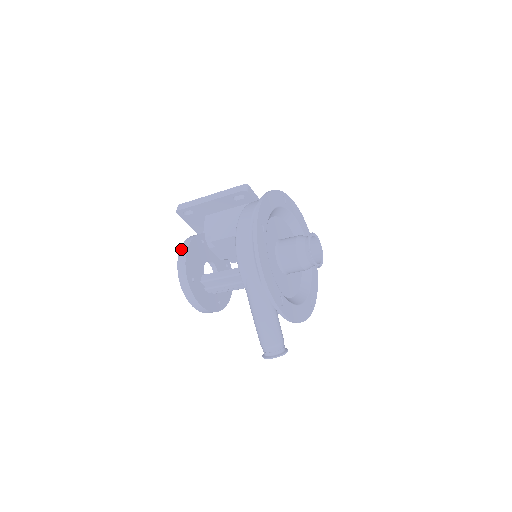
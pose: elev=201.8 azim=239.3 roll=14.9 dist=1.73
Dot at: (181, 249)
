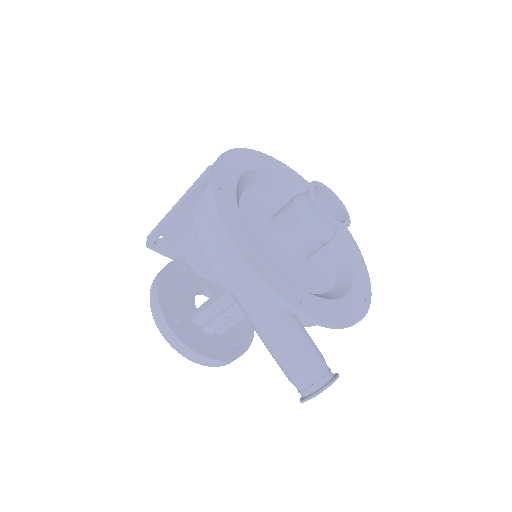
Dot at: (152, 285)
